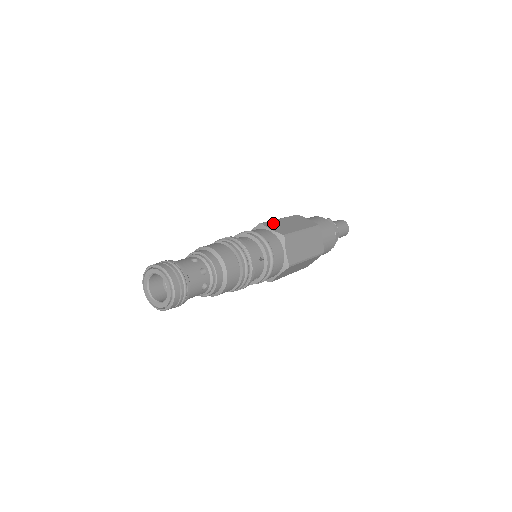
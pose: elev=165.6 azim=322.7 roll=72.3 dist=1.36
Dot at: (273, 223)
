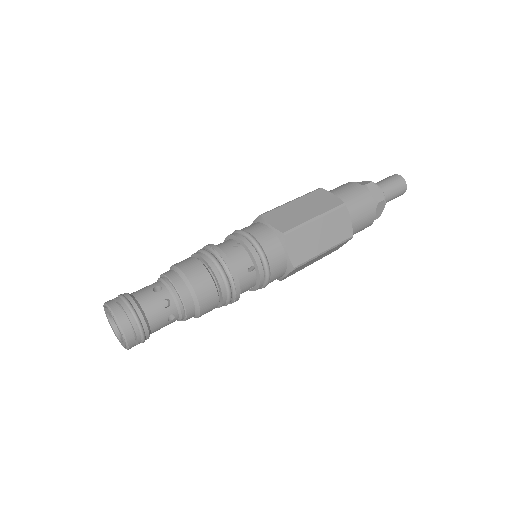
Dot at: (278, 212)
